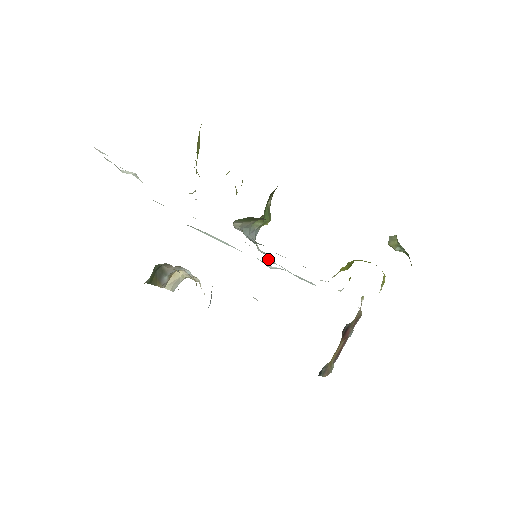
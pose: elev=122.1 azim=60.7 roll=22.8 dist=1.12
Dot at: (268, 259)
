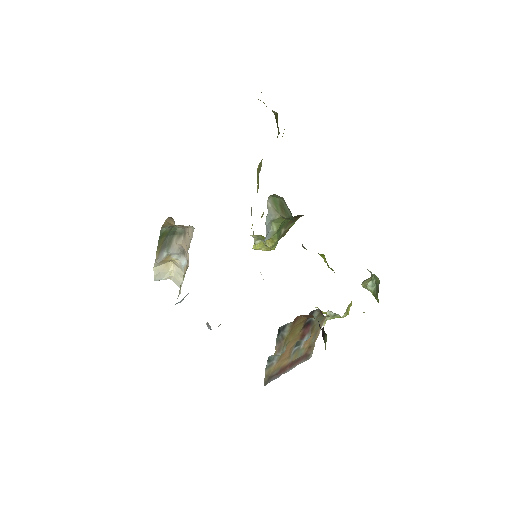
Dot at: occluded
